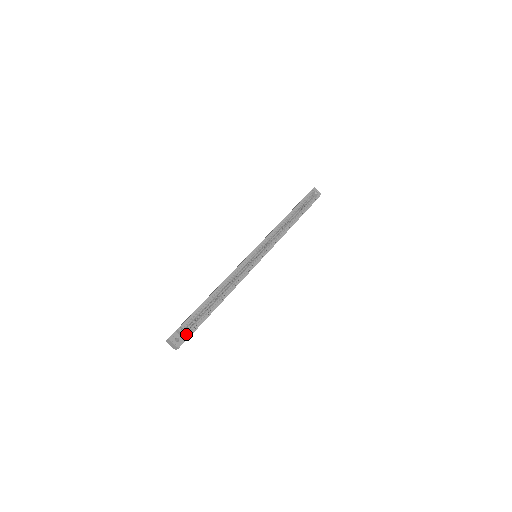
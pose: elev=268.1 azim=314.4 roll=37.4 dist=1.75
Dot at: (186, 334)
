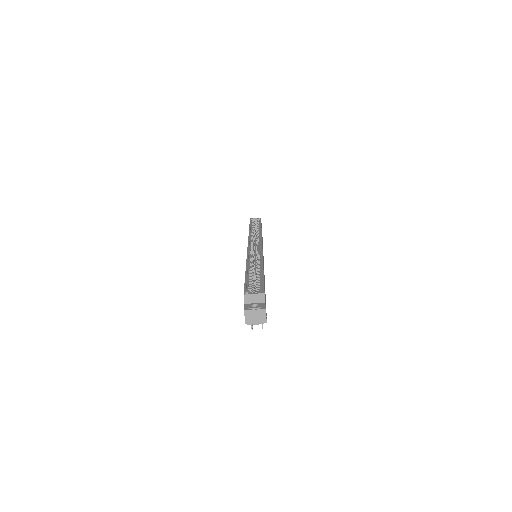
Dot at: (258, 292)
